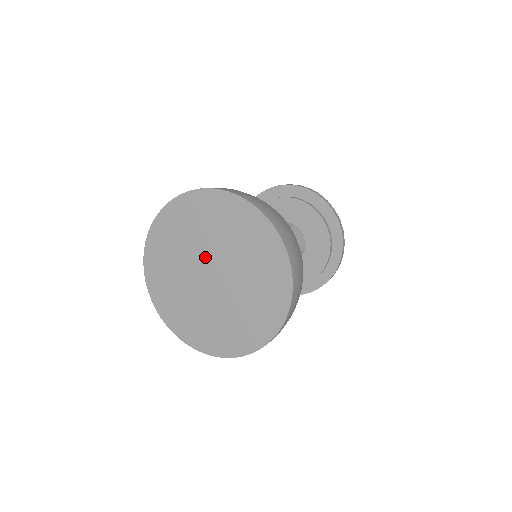
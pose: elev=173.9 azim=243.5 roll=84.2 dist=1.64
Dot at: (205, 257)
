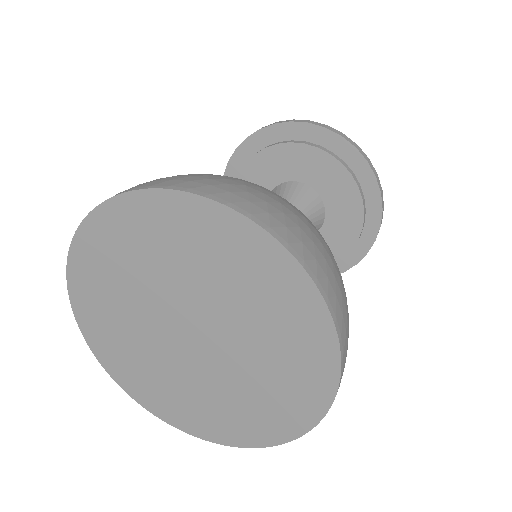
Dot at: (165, 310)
